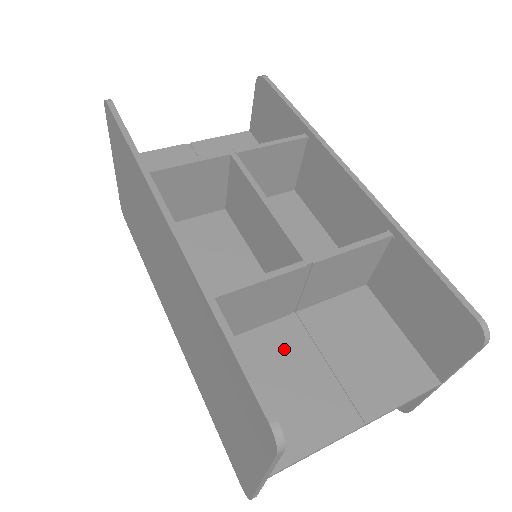
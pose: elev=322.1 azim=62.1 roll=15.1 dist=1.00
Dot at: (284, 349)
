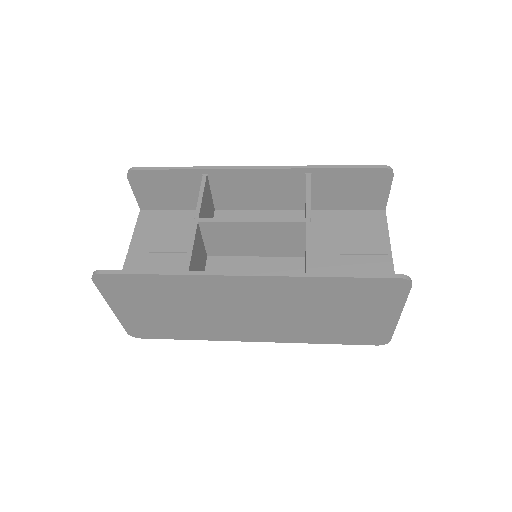
Dot at: (331, 271)
